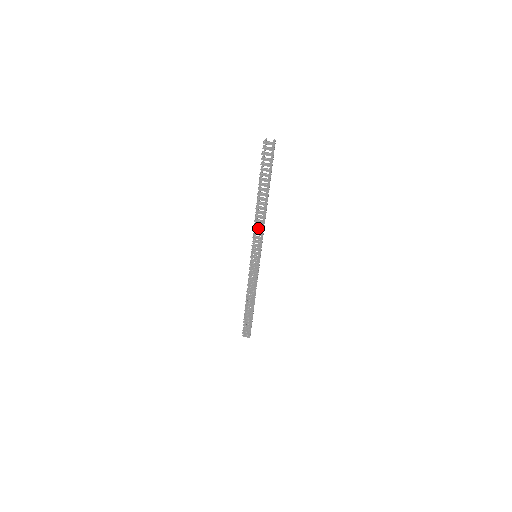
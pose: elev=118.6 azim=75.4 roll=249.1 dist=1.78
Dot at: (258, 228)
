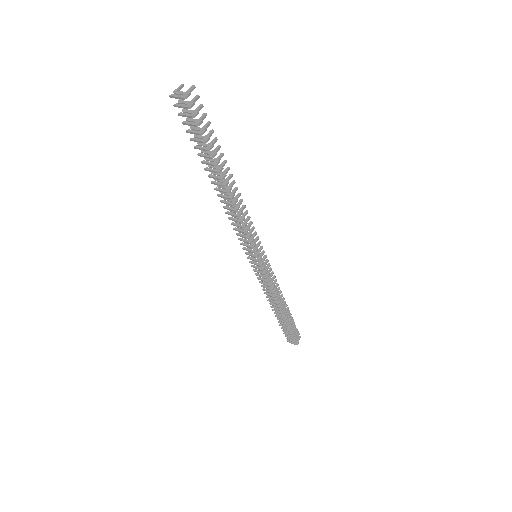
Dot at: occluded
